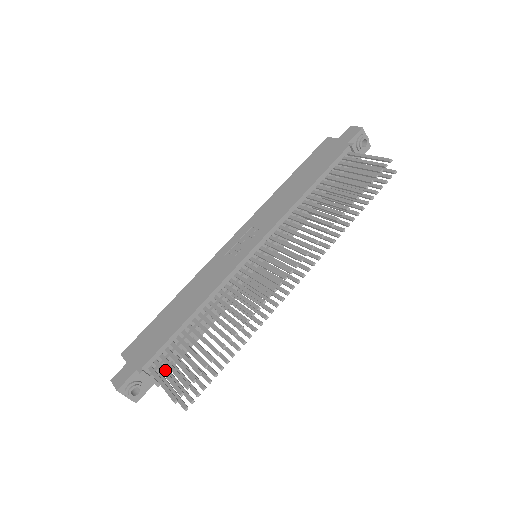
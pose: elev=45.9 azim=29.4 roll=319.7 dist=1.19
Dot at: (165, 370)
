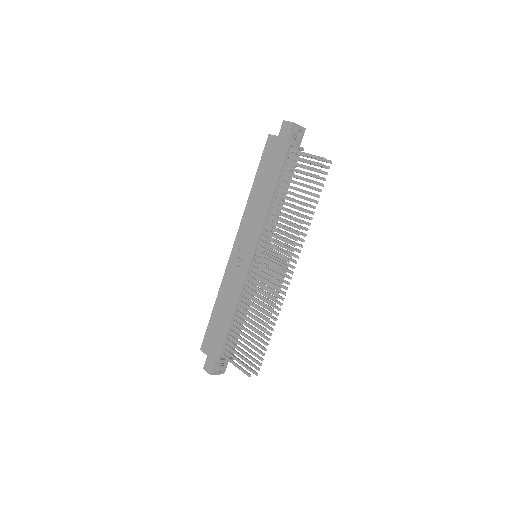
Dot at: (234, 356)
